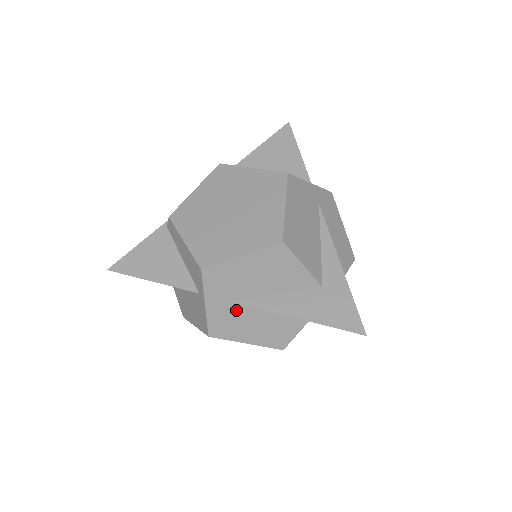
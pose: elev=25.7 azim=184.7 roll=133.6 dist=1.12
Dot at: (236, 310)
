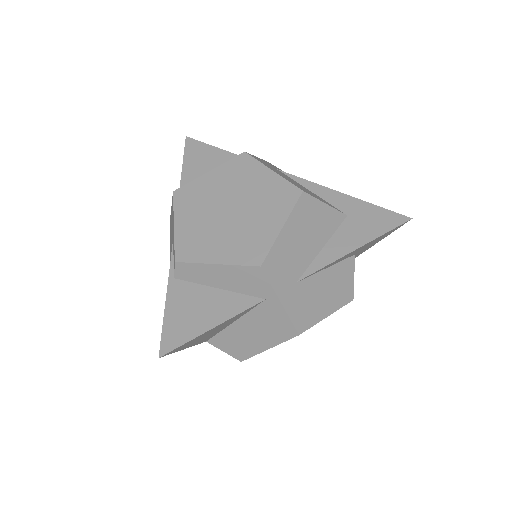
Dot at: (305, 288)
